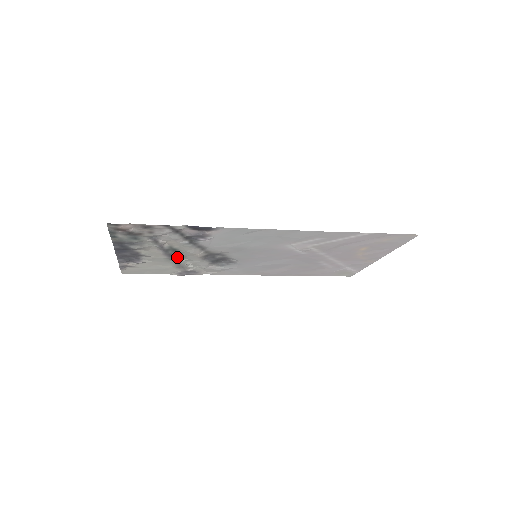
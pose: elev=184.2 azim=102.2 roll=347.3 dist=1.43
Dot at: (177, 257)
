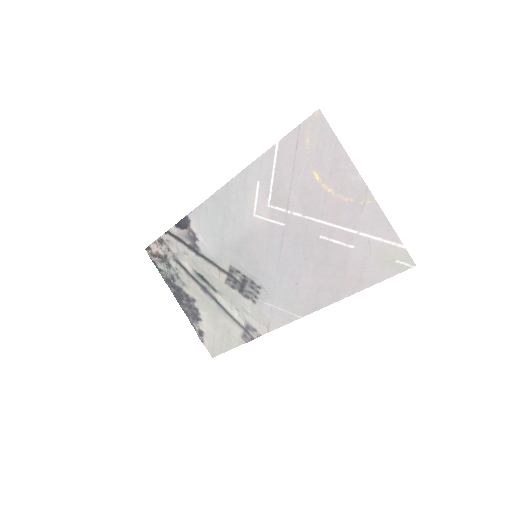
Dot at: (214, 293)
